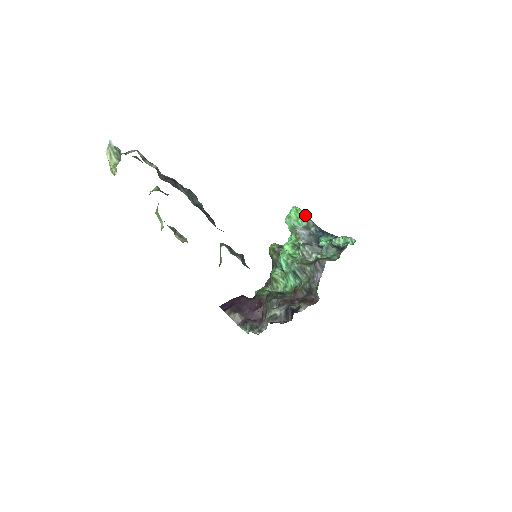
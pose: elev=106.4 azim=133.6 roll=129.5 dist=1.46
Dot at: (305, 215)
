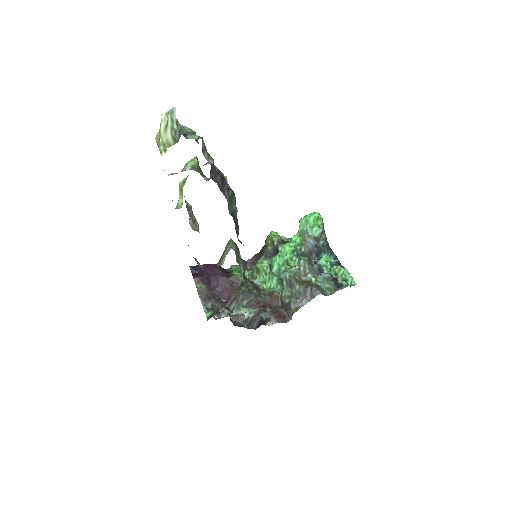
Dot at: (323, 227)
